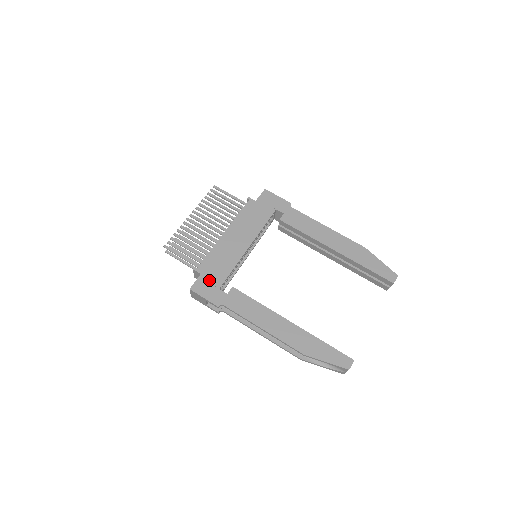
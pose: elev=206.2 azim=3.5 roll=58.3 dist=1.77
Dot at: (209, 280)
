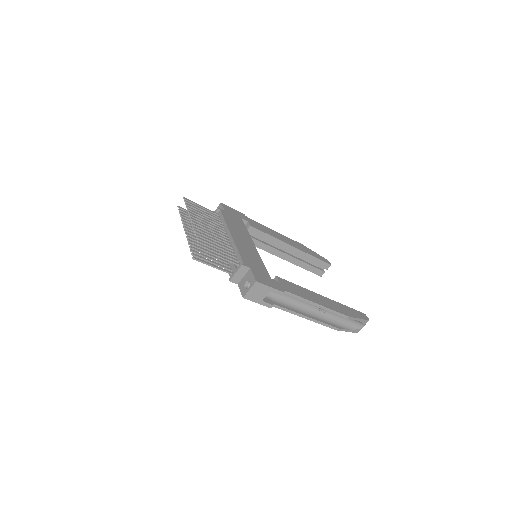
Dot at: (260, 272)
